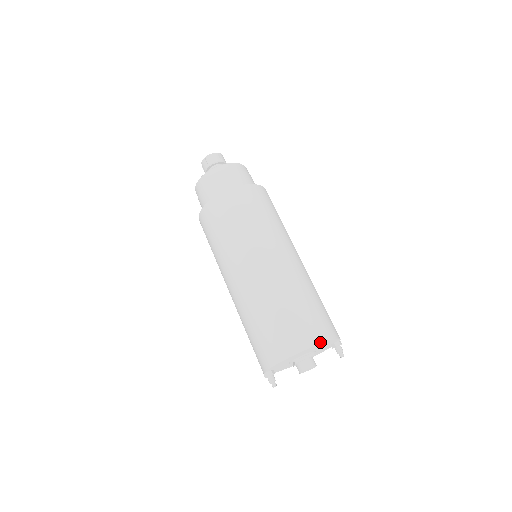
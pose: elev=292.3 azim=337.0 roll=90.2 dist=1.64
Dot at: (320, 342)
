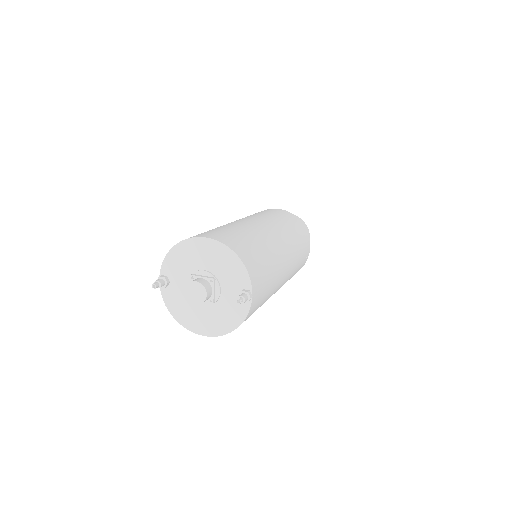
Dot at: (223, 242)
